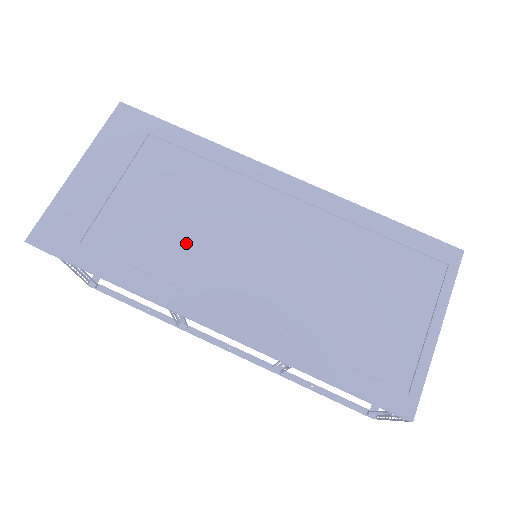
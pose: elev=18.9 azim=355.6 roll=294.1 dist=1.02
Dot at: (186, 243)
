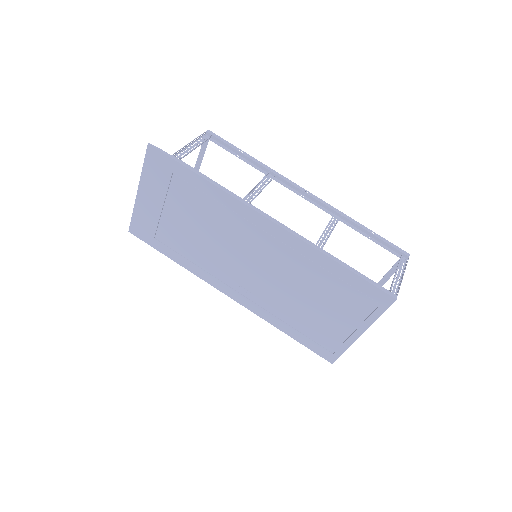
Dot at: (208, 251)
